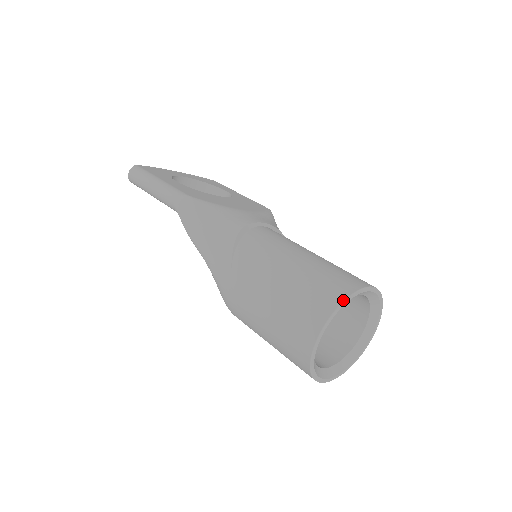
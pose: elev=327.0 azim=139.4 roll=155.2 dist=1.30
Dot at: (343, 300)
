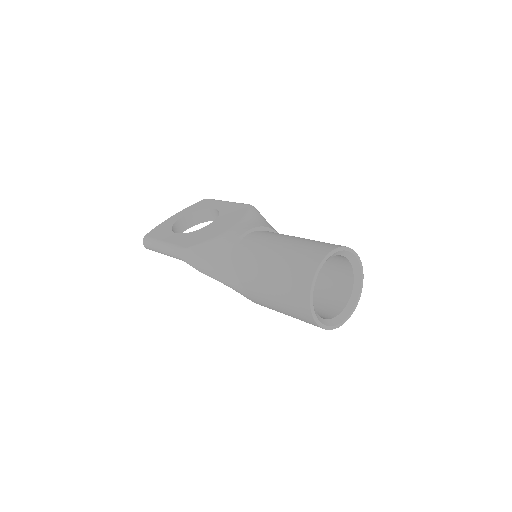
Dot at: (313, 278)
